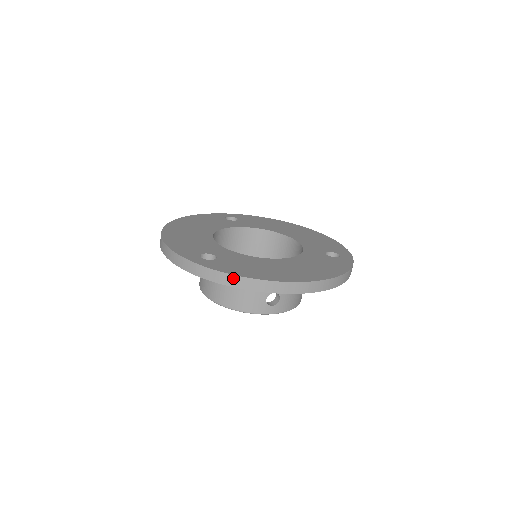
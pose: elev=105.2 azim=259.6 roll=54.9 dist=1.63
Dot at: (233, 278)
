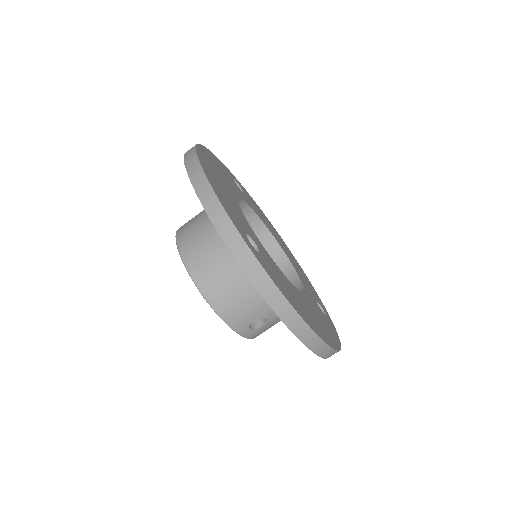
Dot at: (280, 298)
